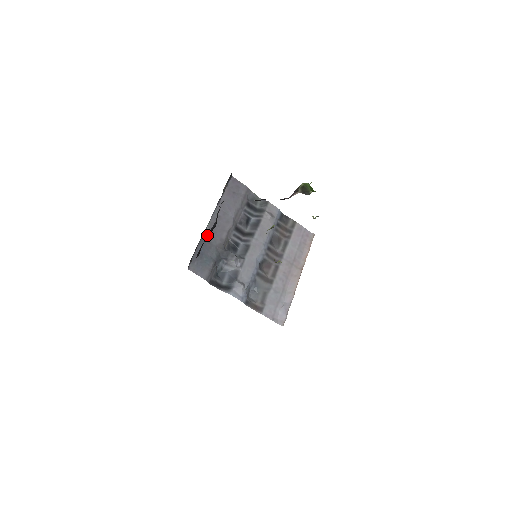
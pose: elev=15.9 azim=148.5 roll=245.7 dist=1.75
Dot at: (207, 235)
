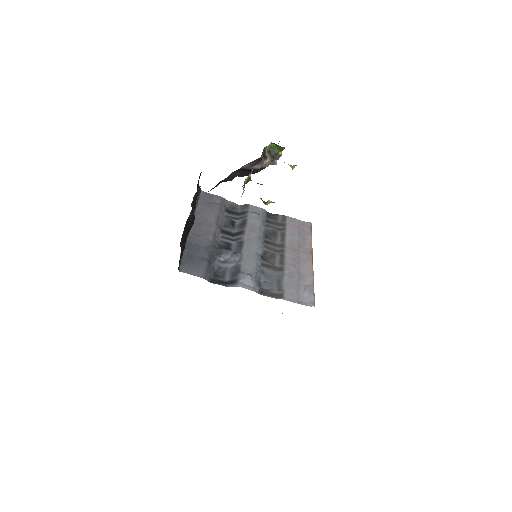
Dot at: (186, 223)
